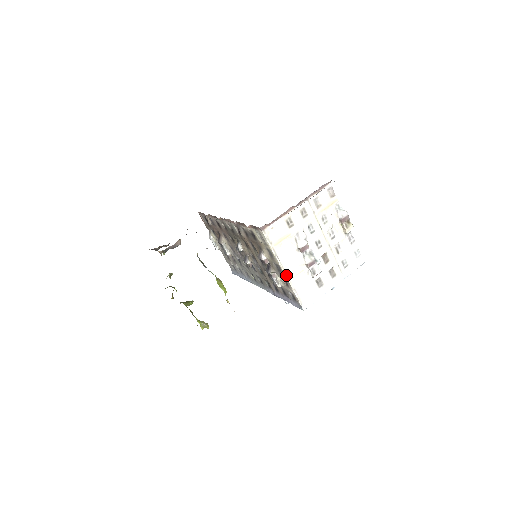
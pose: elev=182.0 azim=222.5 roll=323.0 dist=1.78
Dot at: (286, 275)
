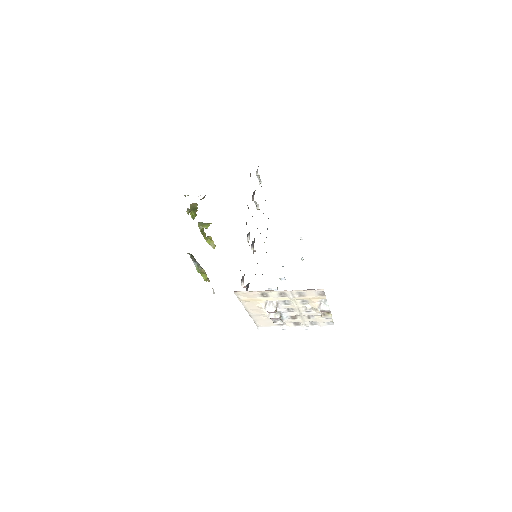
Dot at: (248, 313)
